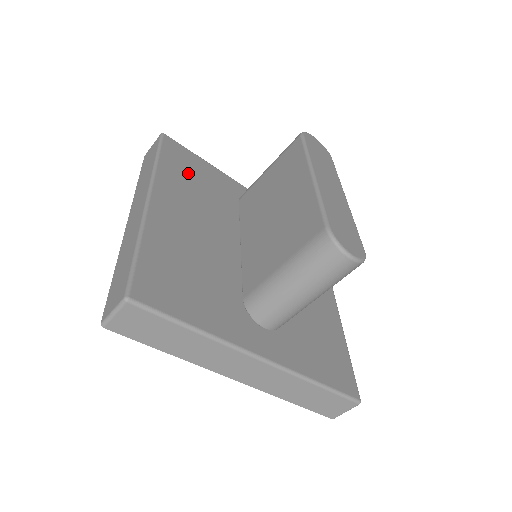
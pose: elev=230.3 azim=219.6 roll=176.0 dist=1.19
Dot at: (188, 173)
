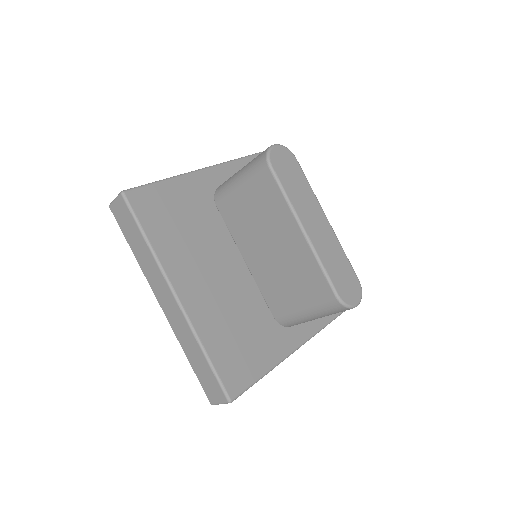
Dot at: (171, 223)
